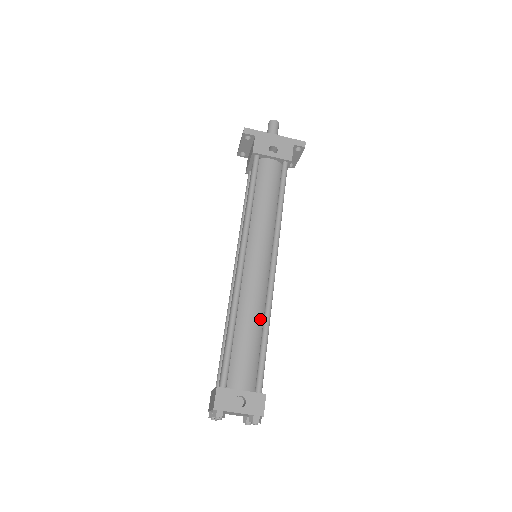
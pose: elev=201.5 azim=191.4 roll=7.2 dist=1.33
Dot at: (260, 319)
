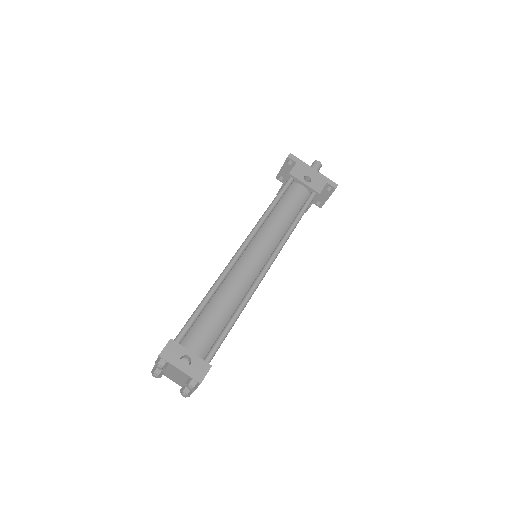
Dot at: (236, 303)
